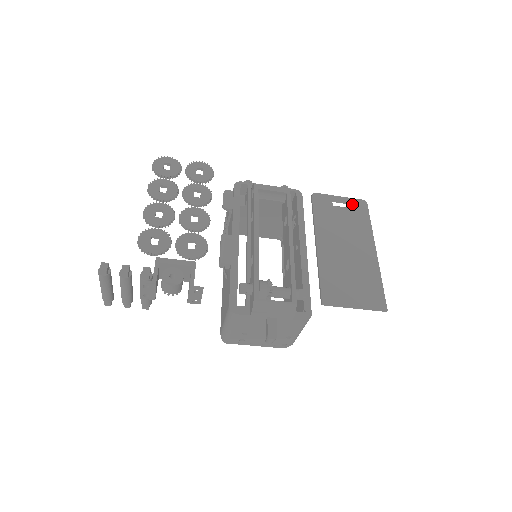
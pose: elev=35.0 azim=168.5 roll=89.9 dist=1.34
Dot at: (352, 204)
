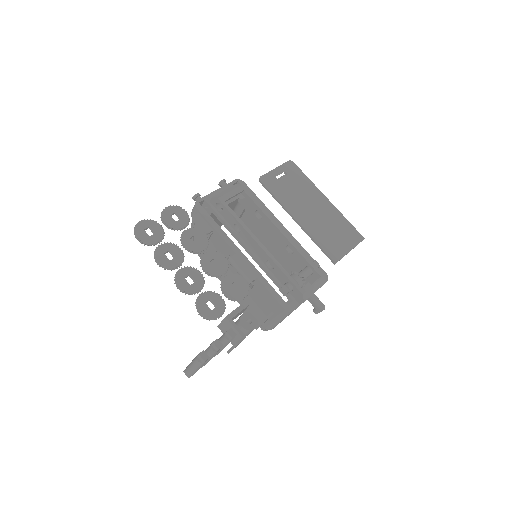
Dot at: (287, 170)
